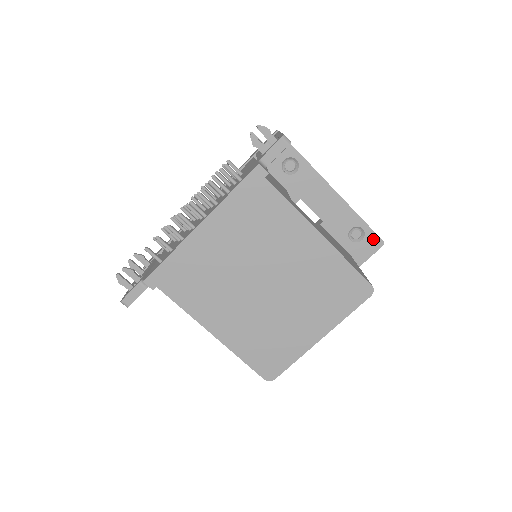
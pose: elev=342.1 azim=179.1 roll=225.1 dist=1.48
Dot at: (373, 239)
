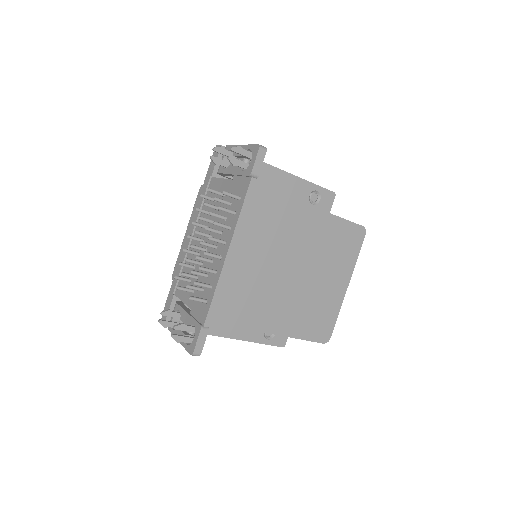
Dot at: (327, 195)
